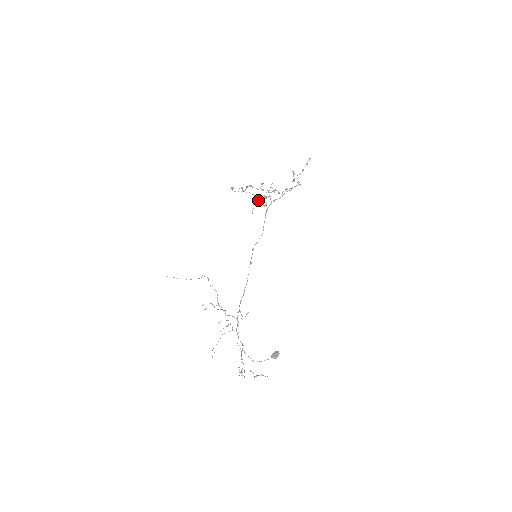
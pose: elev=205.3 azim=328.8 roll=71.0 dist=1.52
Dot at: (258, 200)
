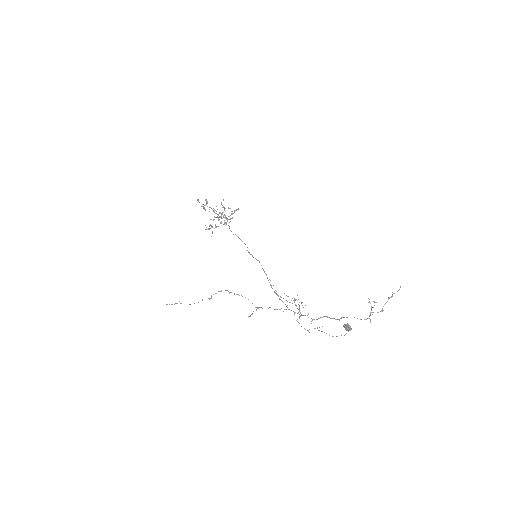
Dot at: (219, 217)
